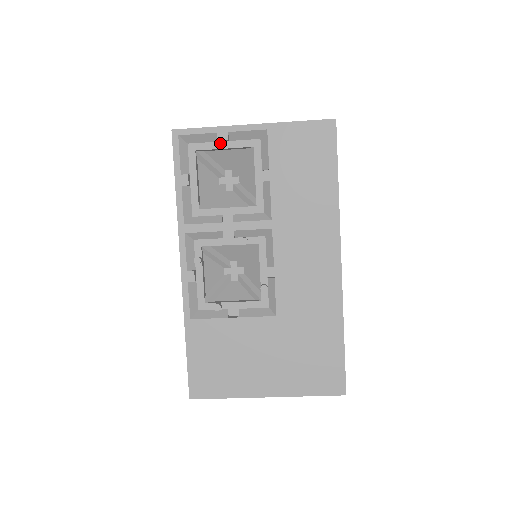
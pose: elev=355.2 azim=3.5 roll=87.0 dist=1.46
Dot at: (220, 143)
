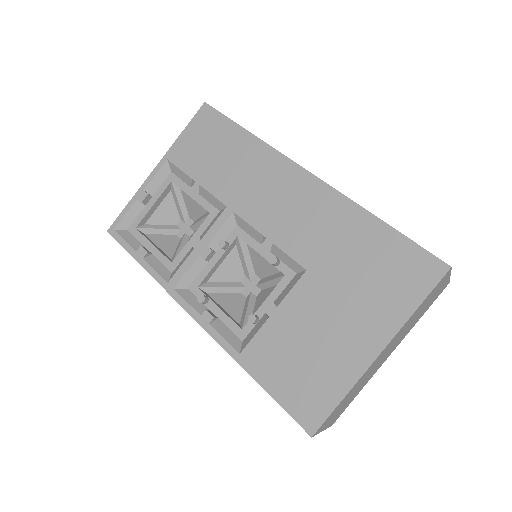
Dot at: (148, 205)
